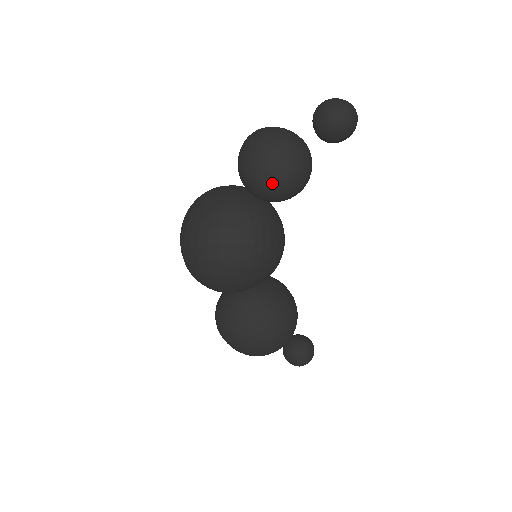
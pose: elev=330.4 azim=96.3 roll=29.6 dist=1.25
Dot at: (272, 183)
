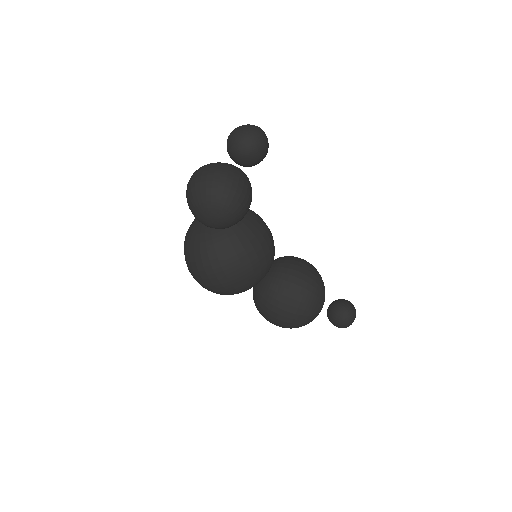
Dot at: (209, 222)
